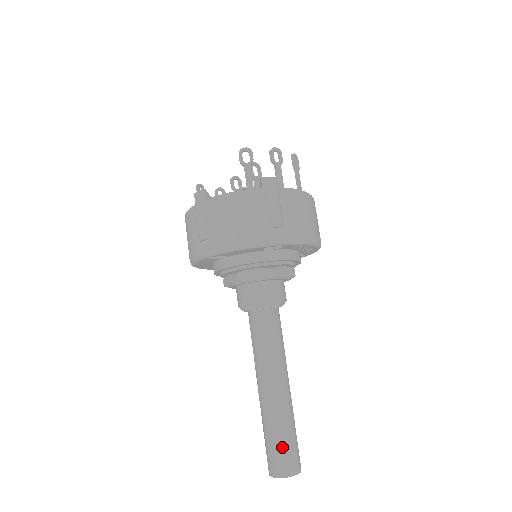
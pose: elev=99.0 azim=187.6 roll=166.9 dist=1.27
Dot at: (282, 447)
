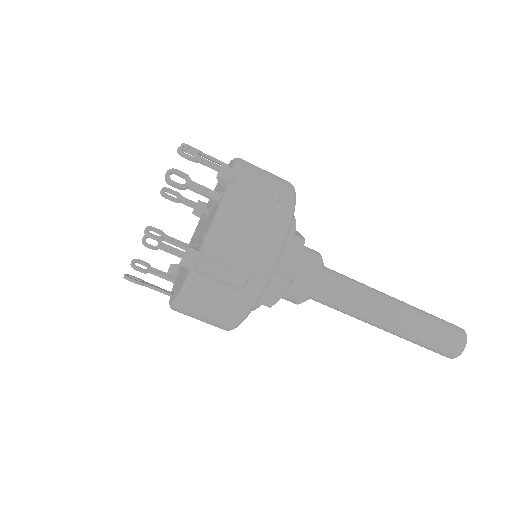
Dot at: (444, 330)
